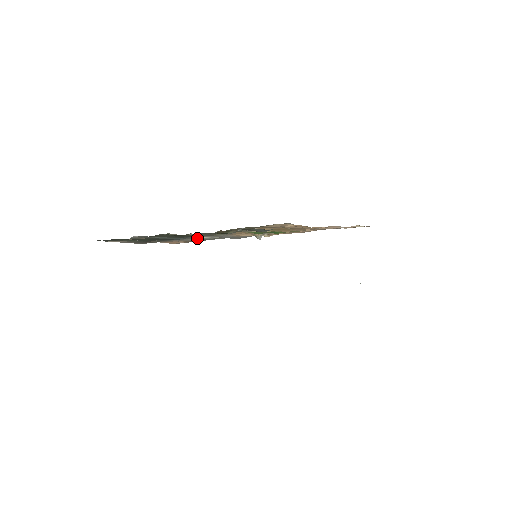
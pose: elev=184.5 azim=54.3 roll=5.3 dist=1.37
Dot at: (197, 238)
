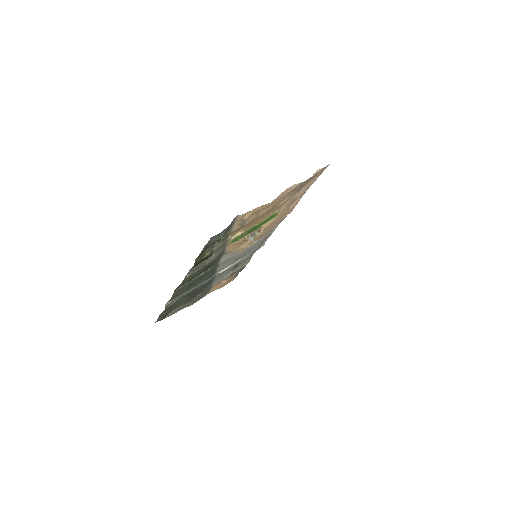
Dot at: (222, 272)
